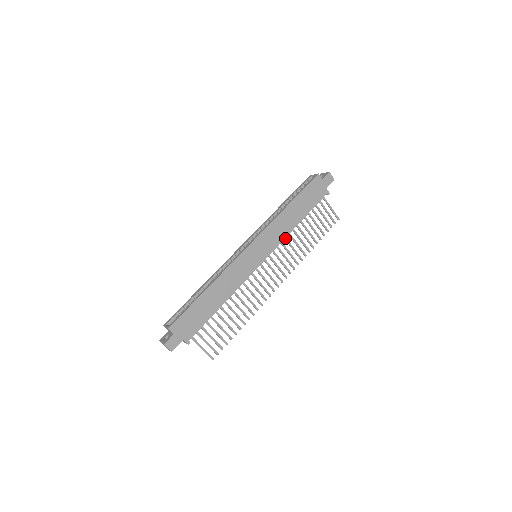
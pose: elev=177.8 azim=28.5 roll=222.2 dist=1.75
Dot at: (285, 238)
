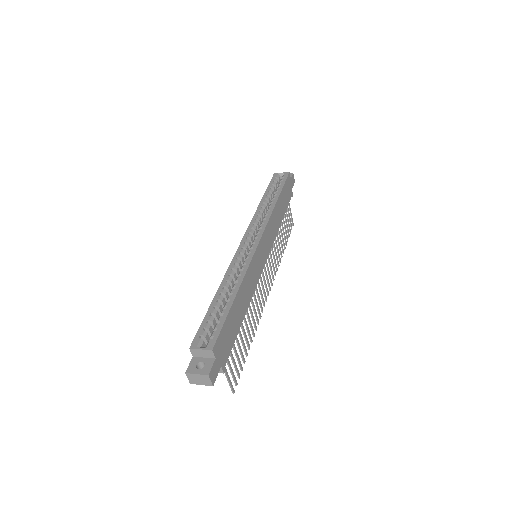
Dot at: occluded
